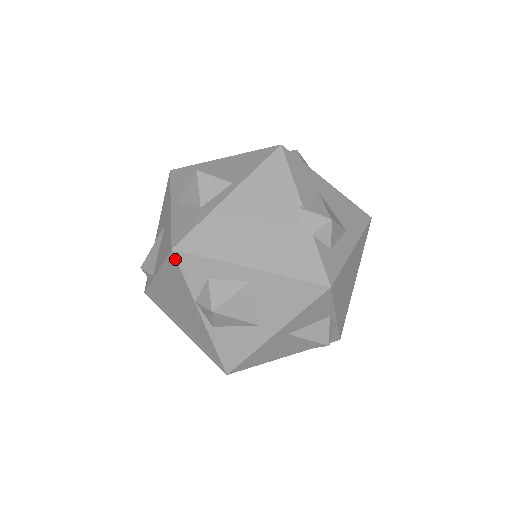
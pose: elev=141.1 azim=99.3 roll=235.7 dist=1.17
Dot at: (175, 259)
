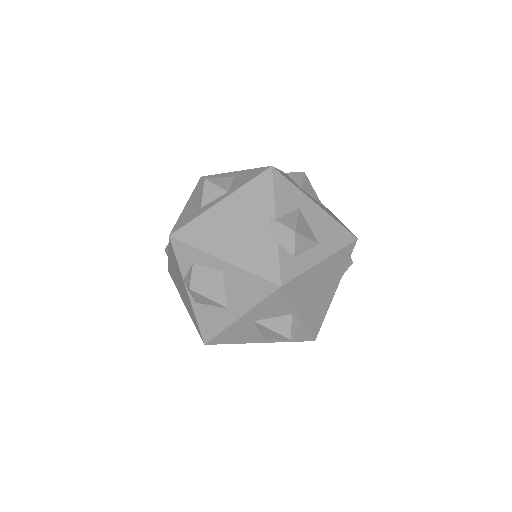
Dot at: (171, 244)
